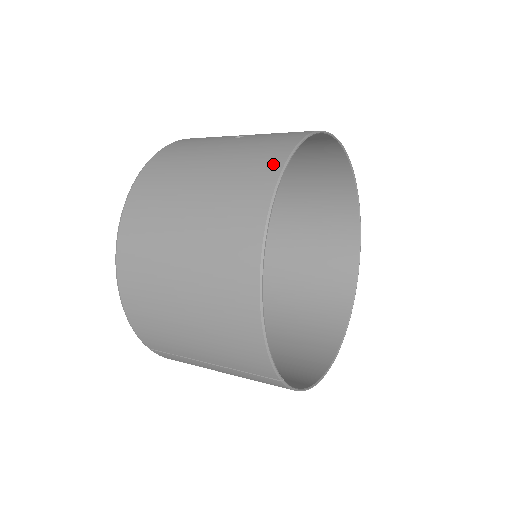
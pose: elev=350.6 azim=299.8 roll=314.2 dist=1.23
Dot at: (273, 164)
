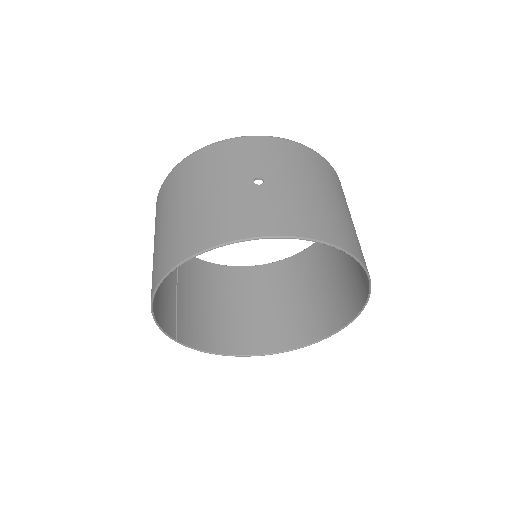
Dot at: (204, 242)
